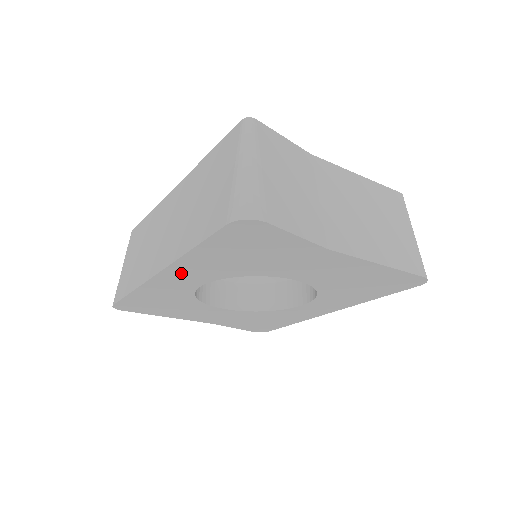
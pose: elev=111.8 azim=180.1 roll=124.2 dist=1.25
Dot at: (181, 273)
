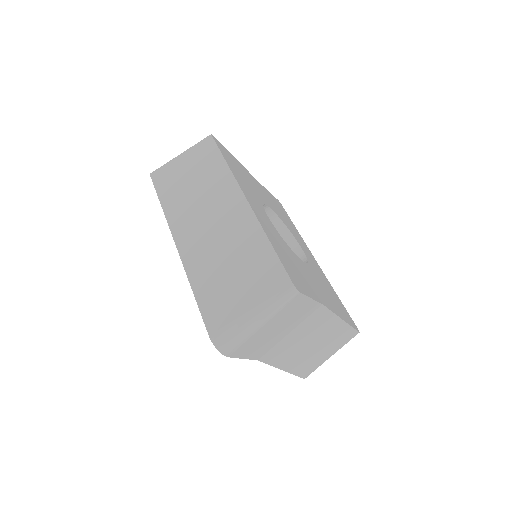
Dot at: occluded
